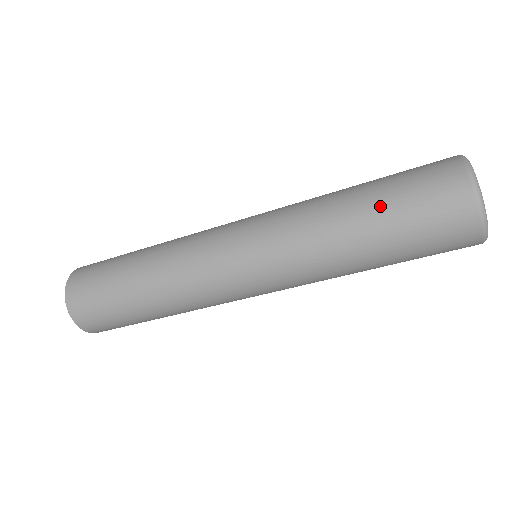
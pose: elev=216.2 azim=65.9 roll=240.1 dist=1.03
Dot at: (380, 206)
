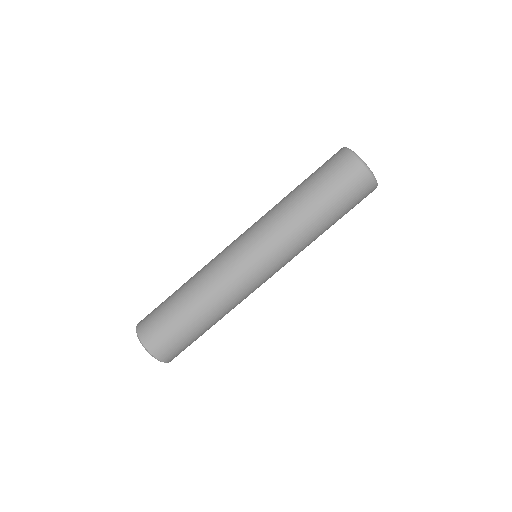
Dot at: (306, 181)
